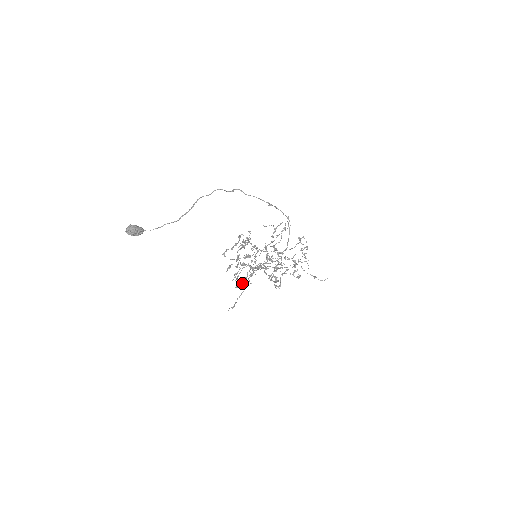
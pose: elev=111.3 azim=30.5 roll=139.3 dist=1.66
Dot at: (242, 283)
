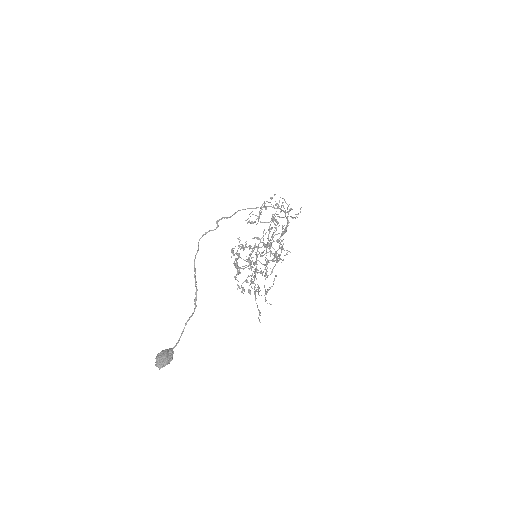
Dot at: occluded
